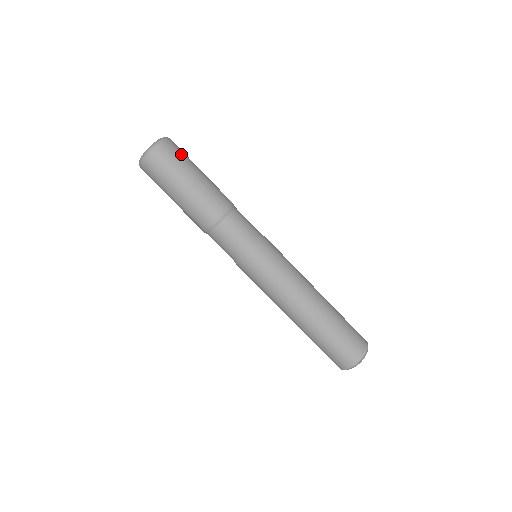
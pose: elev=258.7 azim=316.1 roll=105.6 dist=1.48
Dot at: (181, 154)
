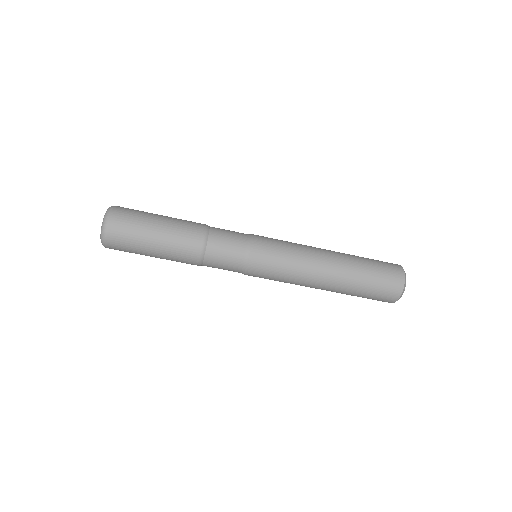
Dot at: (126, 241)
